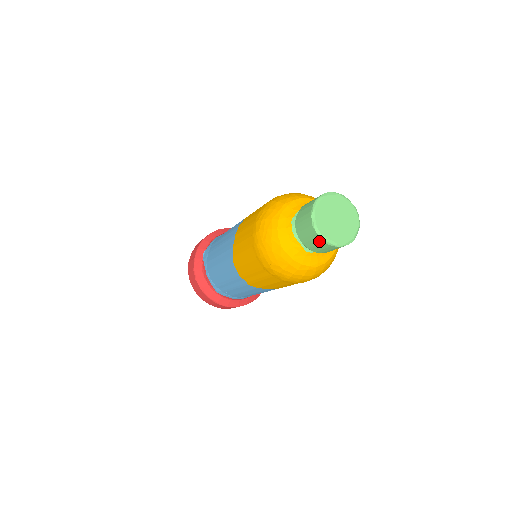
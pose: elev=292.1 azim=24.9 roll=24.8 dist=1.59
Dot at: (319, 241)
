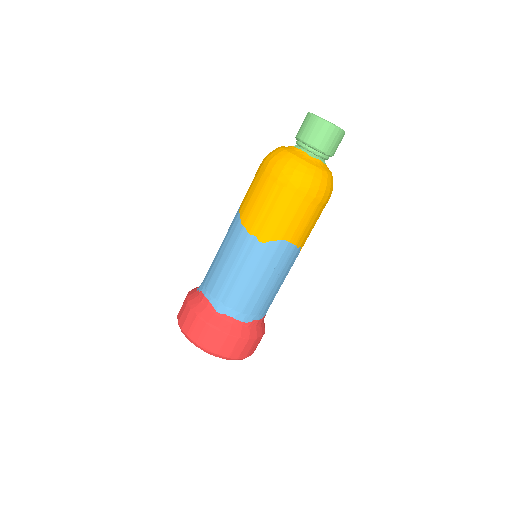
Dot at: (320, 124)
